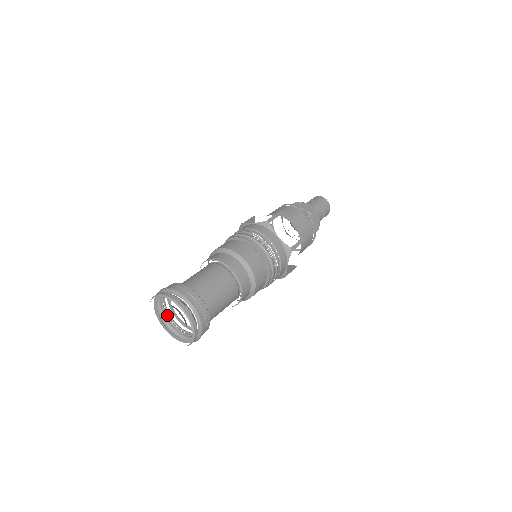
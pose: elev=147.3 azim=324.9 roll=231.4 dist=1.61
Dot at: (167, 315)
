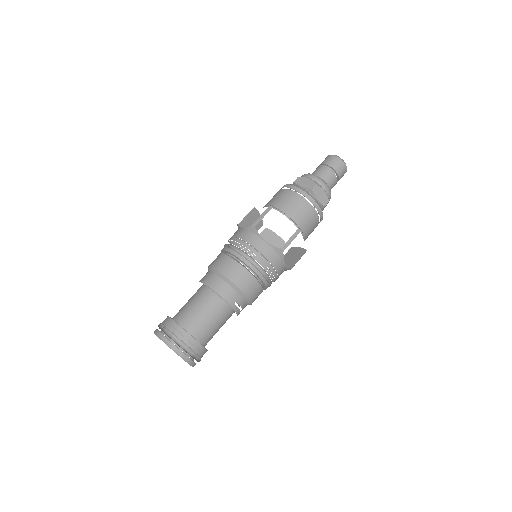
Dot at: occluded
